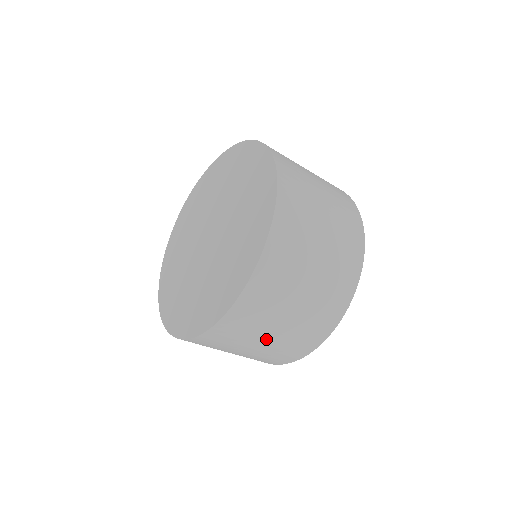
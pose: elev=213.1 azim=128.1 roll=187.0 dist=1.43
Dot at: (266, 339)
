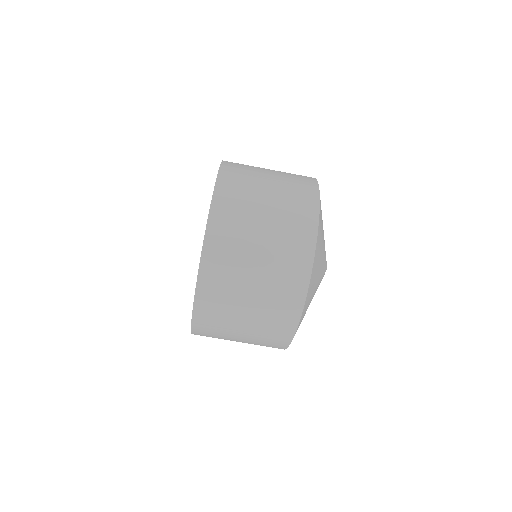
Dot at: (255, 272)
